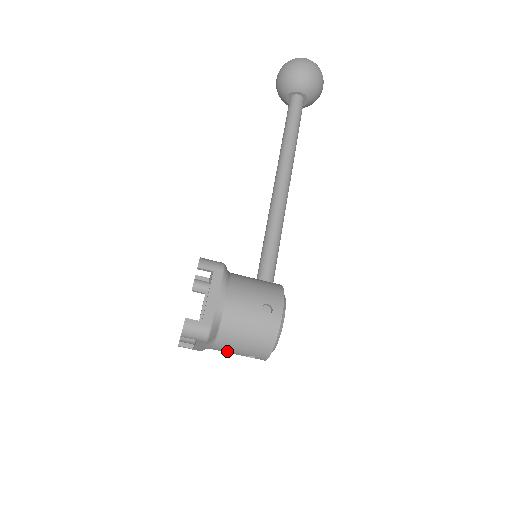
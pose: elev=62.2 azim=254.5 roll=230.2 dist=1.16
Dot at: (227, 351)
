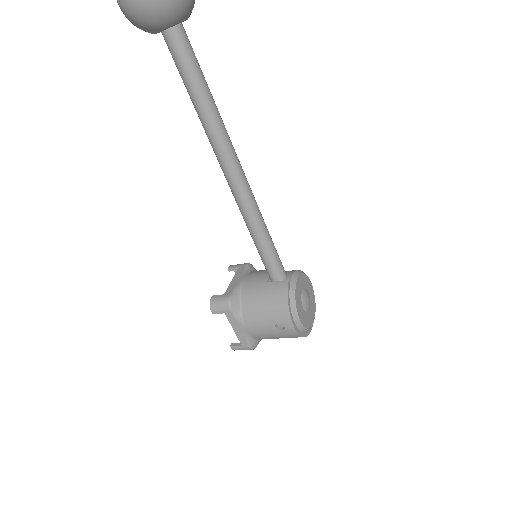
Dot at: occluded
